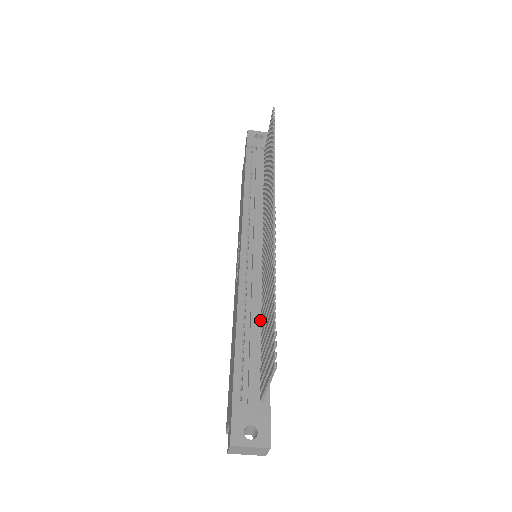
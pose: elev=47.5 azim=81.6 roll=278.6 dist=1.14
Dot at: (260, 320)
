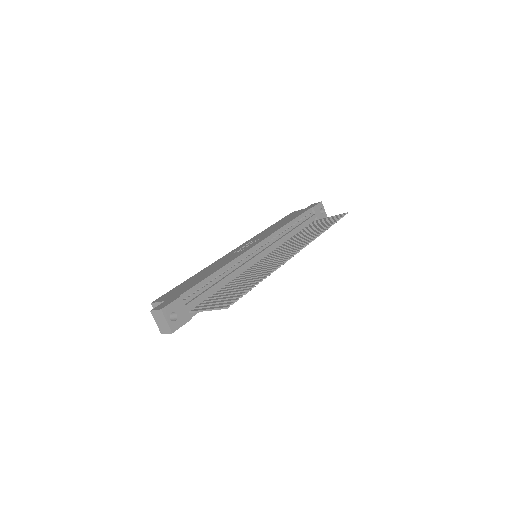
Dot at: (228, 283)
